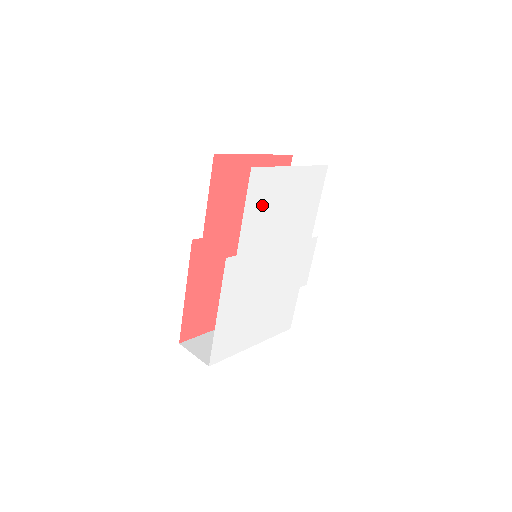
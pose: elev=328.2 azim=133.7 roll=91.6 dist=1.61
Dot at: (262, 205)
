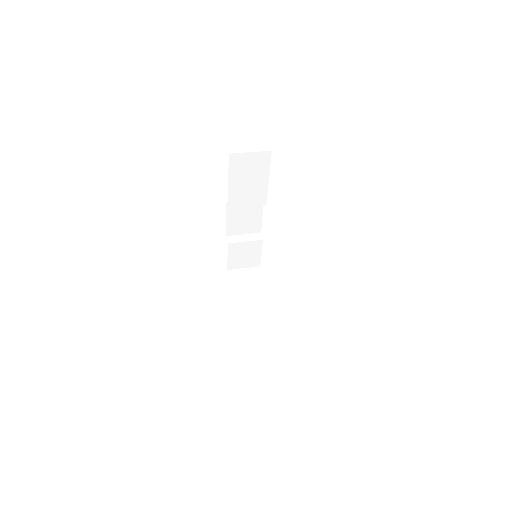
Dot at: occluded
